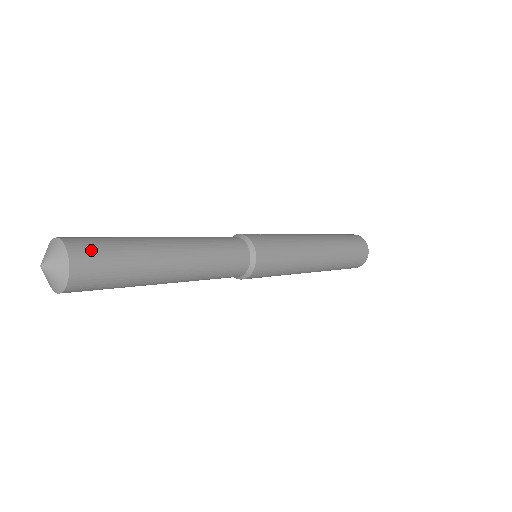
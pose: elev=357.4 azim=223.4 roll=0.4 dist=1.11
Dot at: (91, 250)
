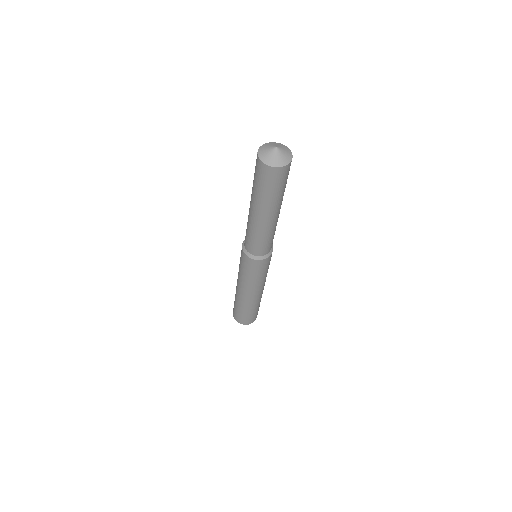
Dot at: occluded
